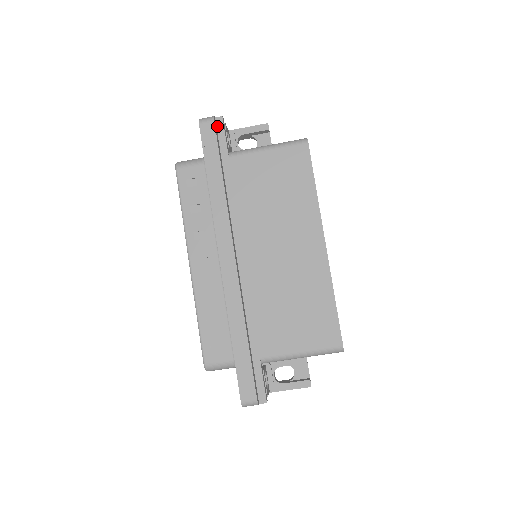
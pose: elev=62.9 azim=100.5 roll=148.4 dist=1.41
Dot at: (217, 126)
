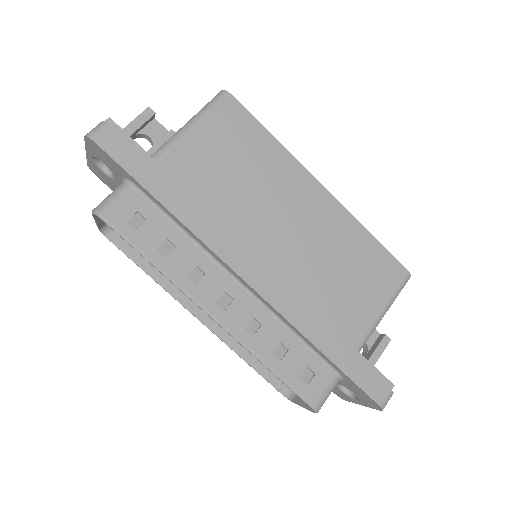
Dot at: occluded
